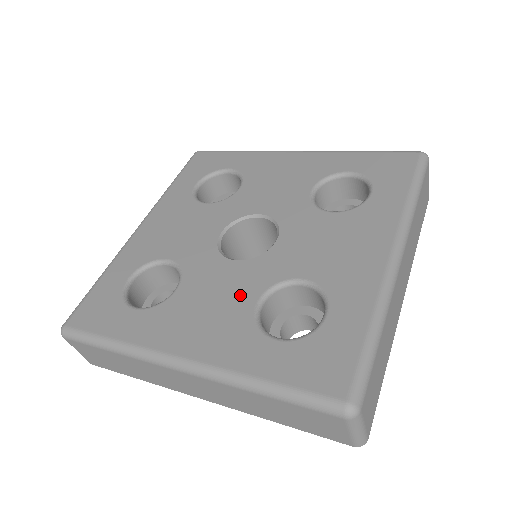
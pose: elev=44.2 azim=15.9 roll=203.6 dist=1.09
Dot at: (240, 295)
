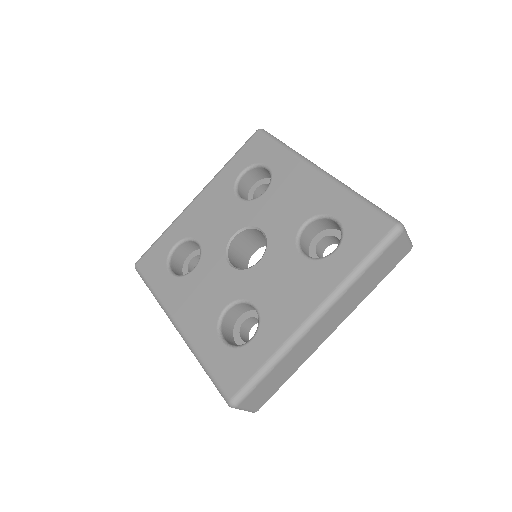
Dot at: (219, 296)
